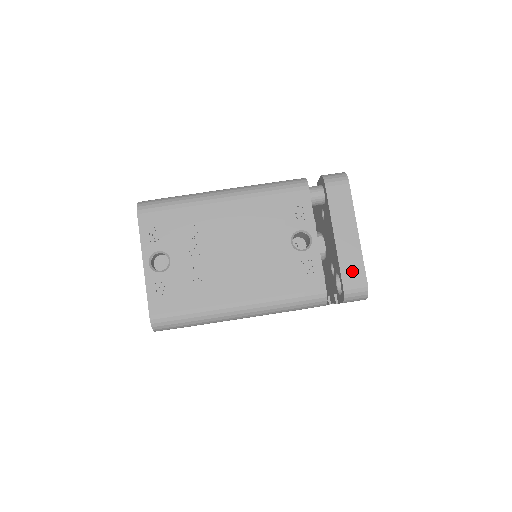
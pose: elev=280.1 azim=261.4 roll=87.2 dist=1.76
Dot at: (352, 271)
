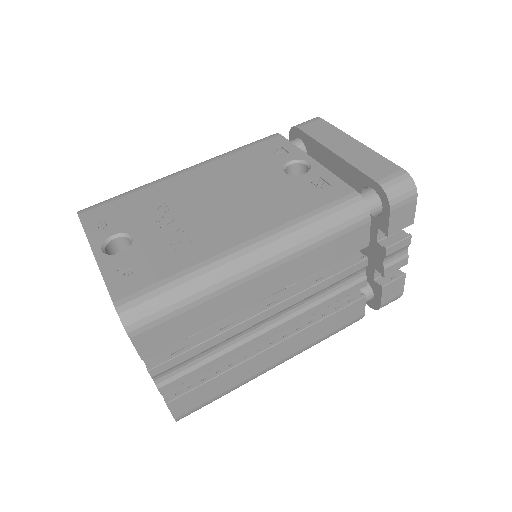
Dot at: (376, 167)
